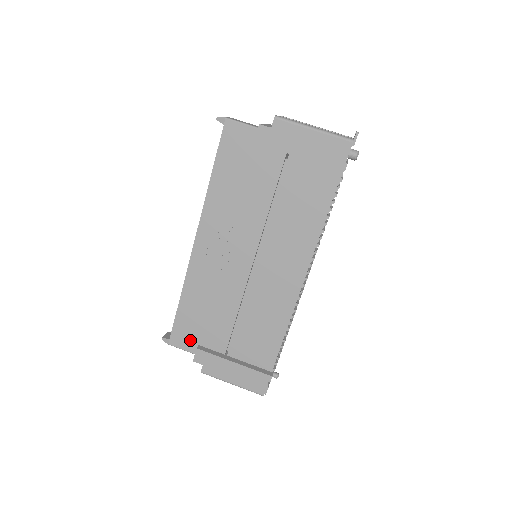
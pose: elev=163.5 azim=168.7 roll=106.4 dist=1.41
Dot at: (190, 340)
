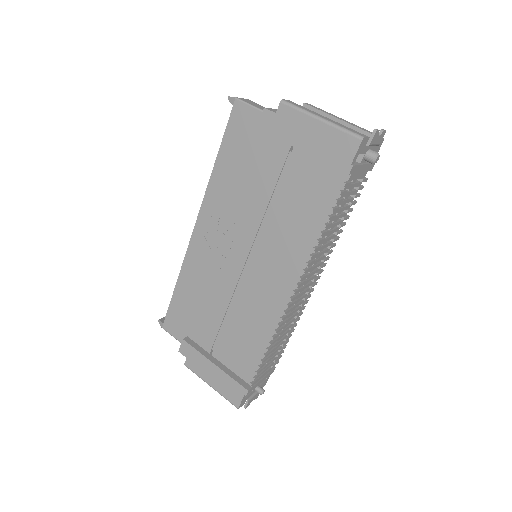
Dot at: (181, 329)
